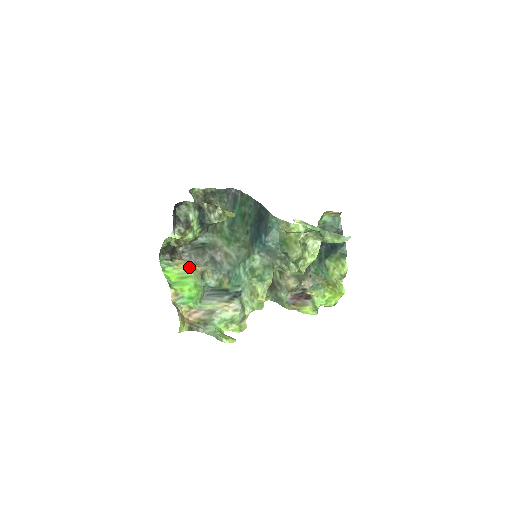
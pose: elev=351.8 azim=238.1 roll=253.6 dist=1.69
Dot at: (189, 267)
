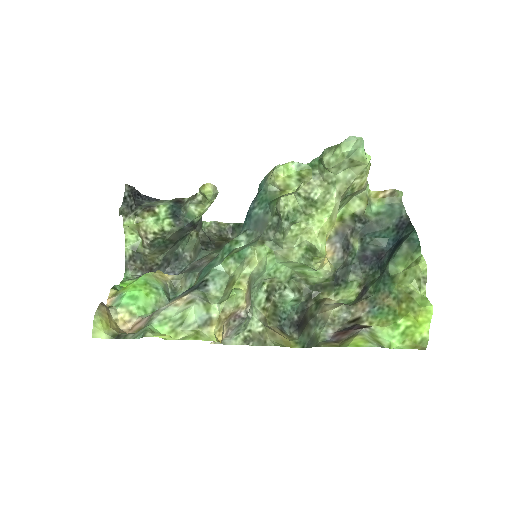
Dot at: occluded
